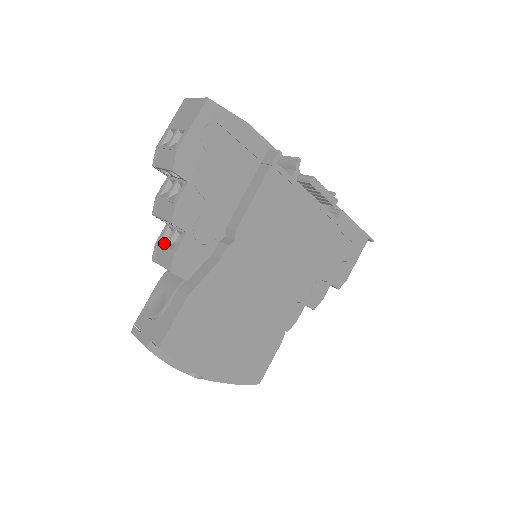
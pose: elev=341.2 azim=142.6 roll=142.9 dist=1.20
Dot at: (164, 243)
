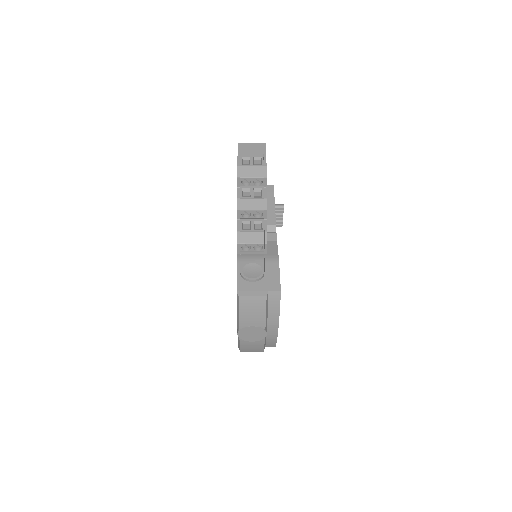
Dot at: (247, 230)
